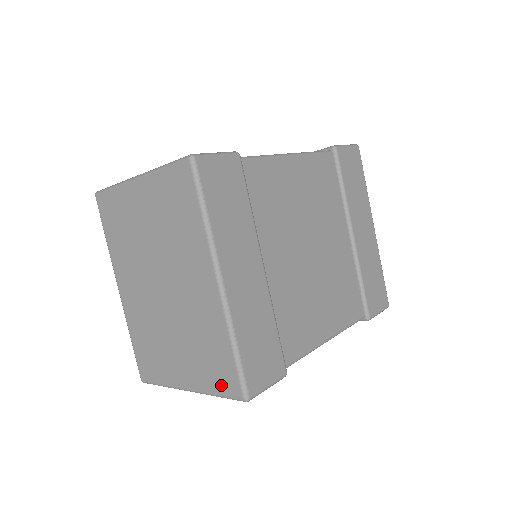
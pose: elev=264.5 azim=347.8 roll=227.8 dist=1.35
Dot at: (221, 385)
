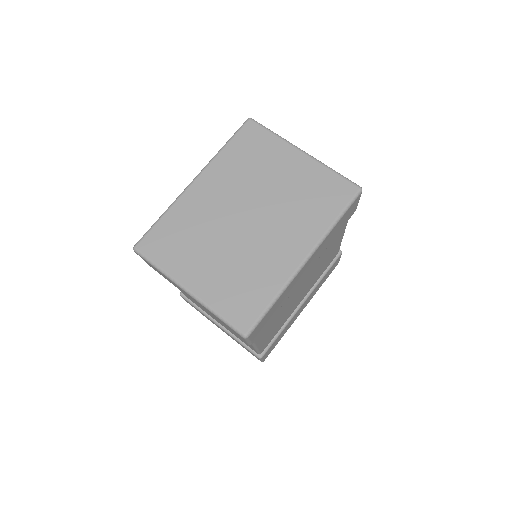
Dot at: (233, 312)
